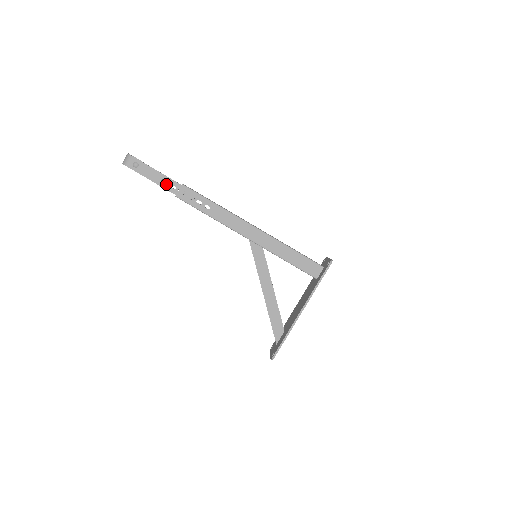
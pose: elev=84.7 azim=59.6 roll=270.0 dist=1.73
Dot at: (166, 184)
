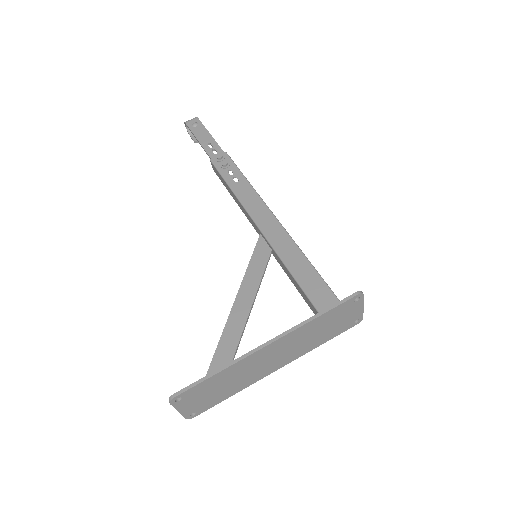
Dot at: occluded
